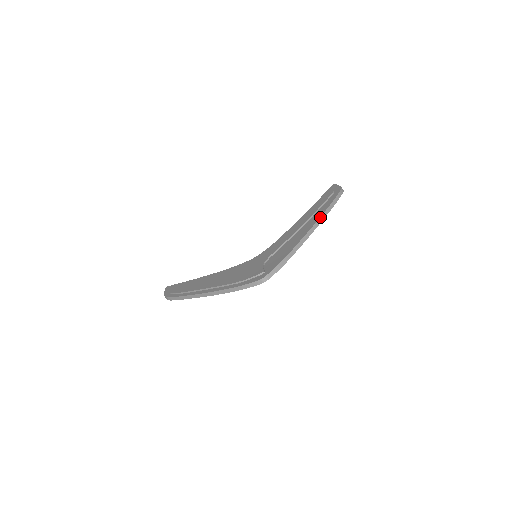
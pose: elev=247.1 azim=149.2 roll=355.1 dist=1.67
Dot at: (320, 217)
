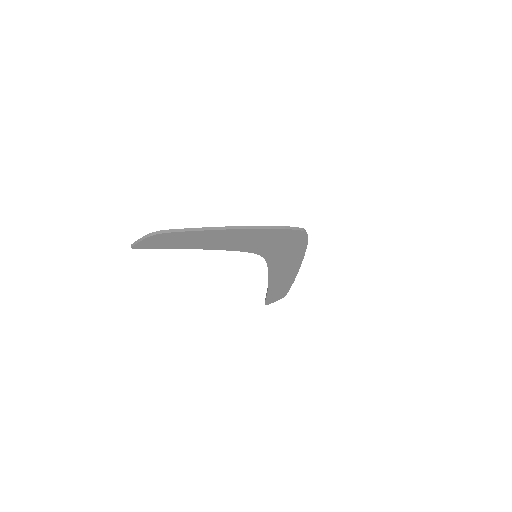
Dot at: occluded
